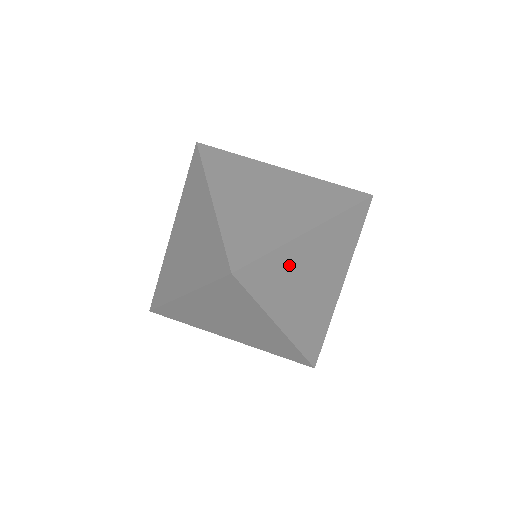
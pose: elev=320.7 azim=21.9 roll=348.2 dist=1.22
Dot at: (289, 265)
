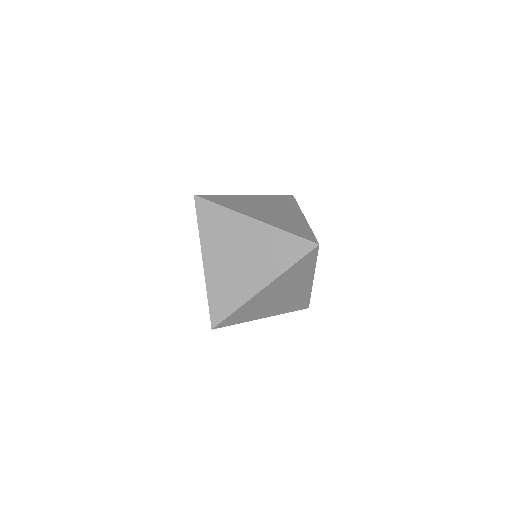
Dot at: (239, 201)
